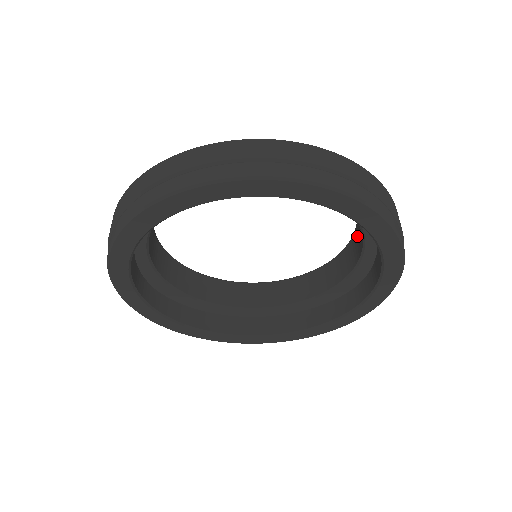
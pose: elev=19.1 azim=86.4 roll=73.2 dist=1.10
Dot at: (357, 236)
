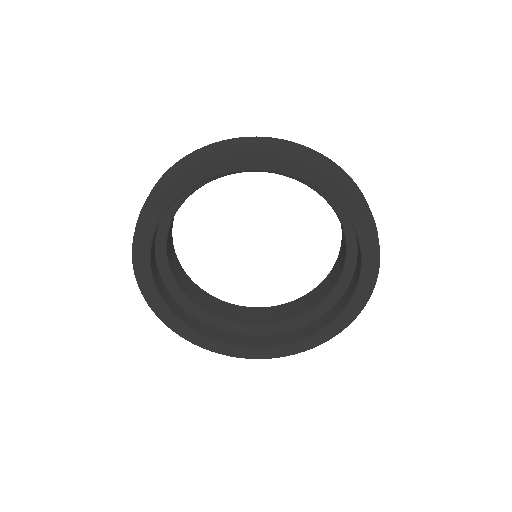
Dot at: occluded
